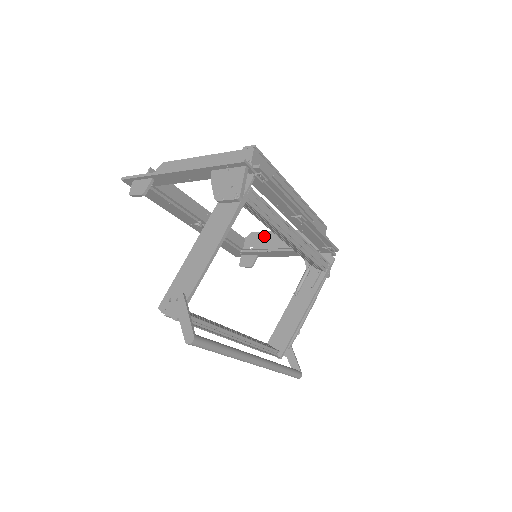
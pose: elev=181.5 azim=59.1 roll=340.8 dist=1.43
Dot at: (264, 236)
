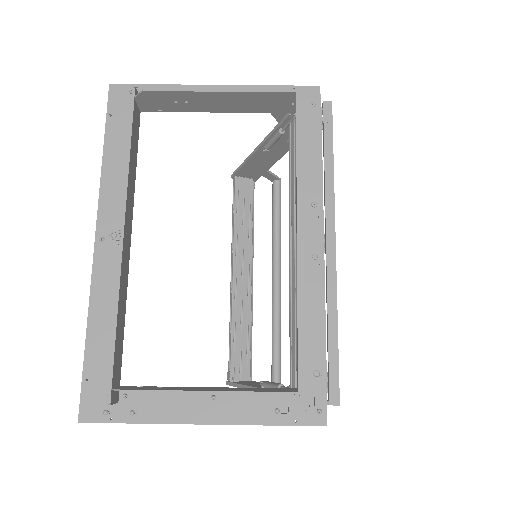
Dot at: (179, 98)
